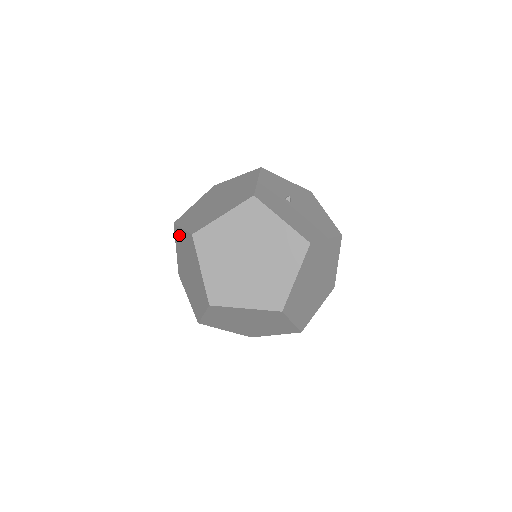
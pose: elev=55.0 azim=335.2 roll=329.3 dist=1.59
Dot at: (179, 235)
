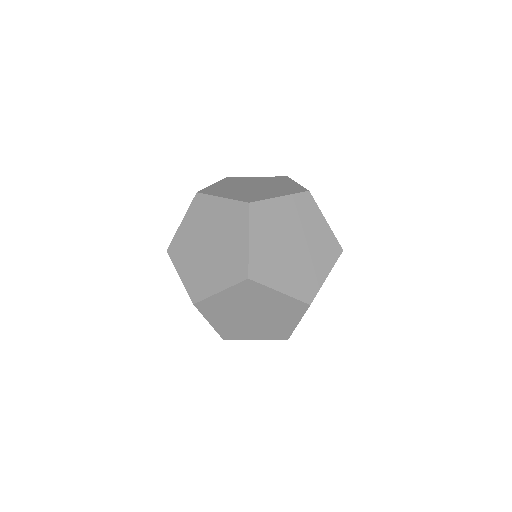
Dot at: occluded
